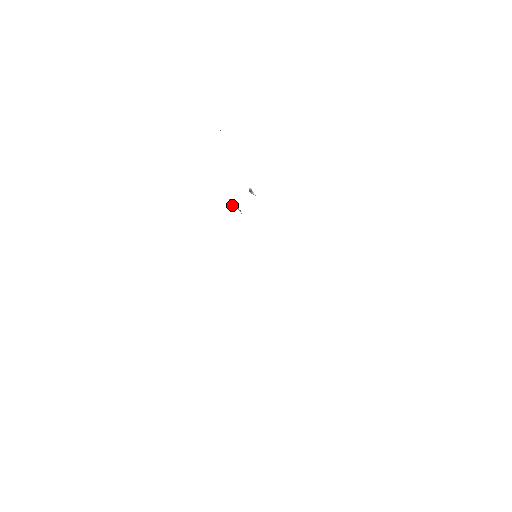
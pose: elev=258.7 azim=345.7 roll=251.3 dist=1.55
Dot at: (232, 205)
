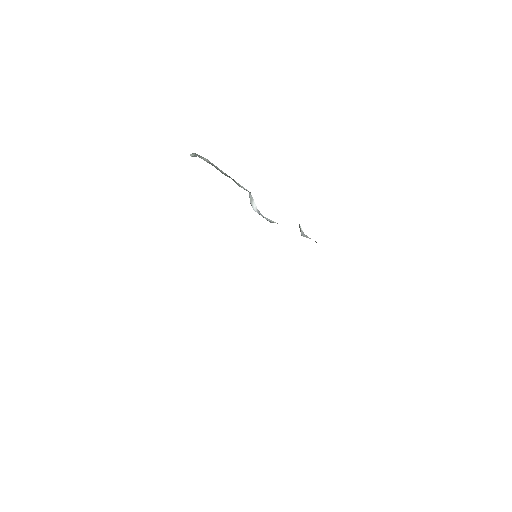
Dot at: (251, 202)
